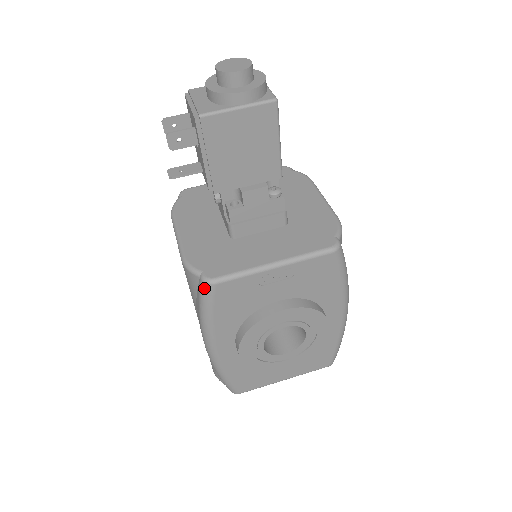
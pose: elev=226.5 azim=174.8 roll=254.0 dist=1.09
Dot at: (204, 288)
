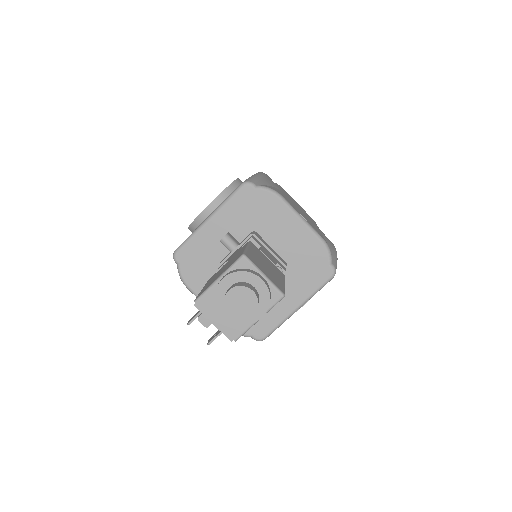
Dot at: occluded
